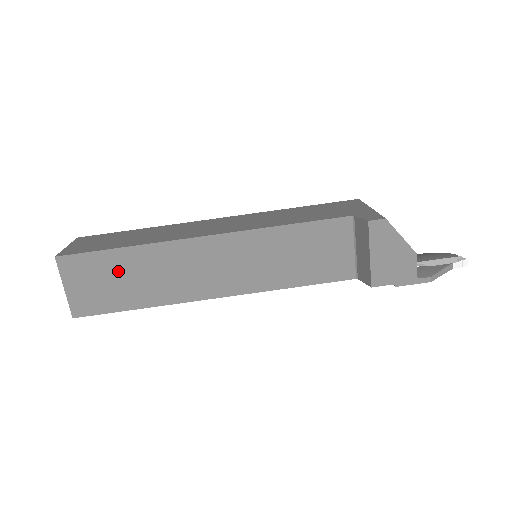
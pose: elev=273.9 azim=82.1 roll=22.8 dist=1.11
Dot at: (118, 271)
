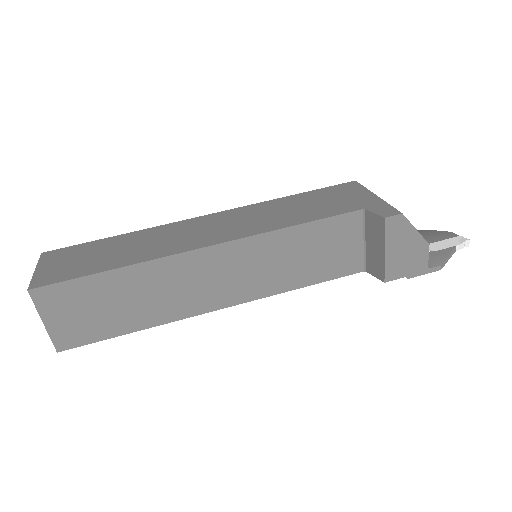
Dot at: (107, 296)
